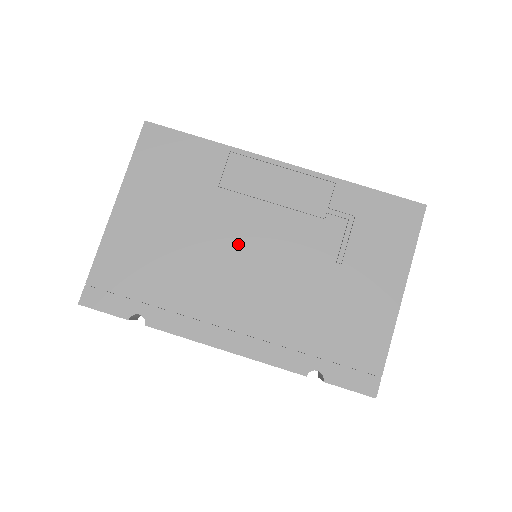
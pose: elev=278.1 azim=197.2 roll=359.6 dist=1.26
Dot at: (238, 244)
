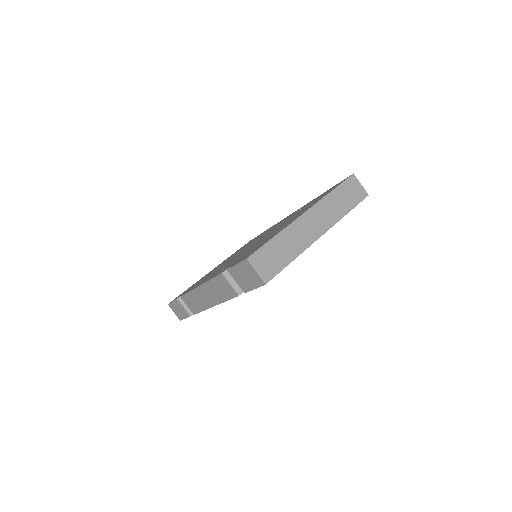
Dot at: occluded
